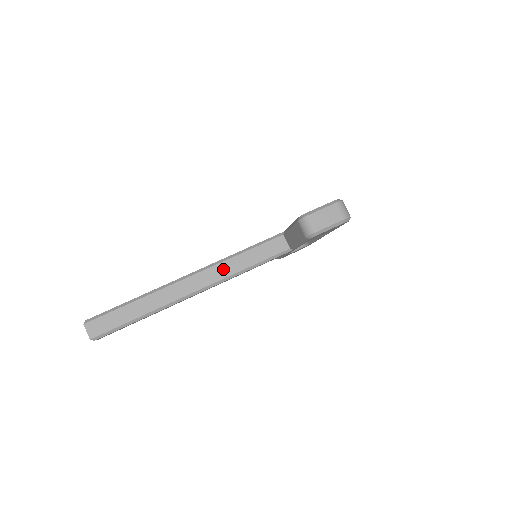
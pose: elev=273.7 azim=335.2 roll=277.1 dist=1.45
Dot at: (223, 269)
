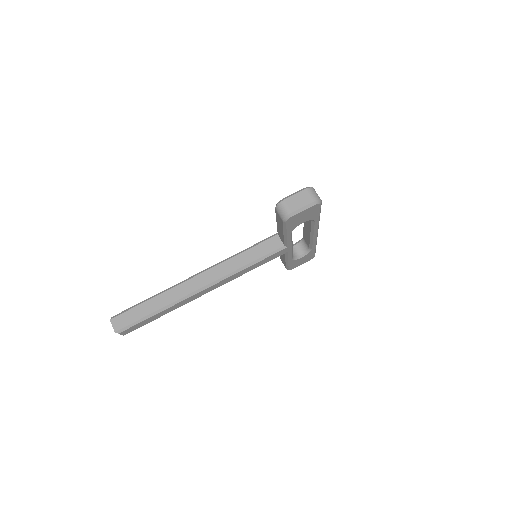
Dot at: (226, 267)
